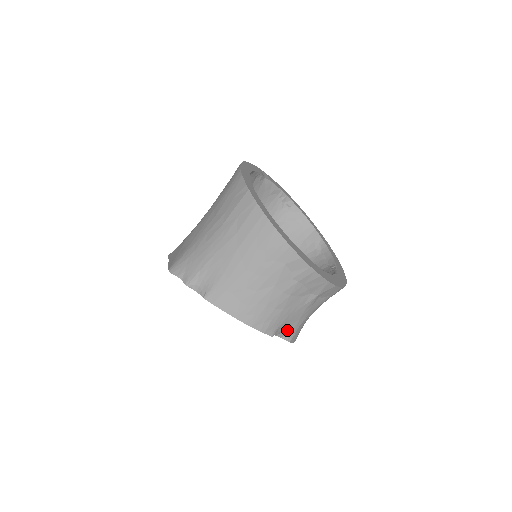
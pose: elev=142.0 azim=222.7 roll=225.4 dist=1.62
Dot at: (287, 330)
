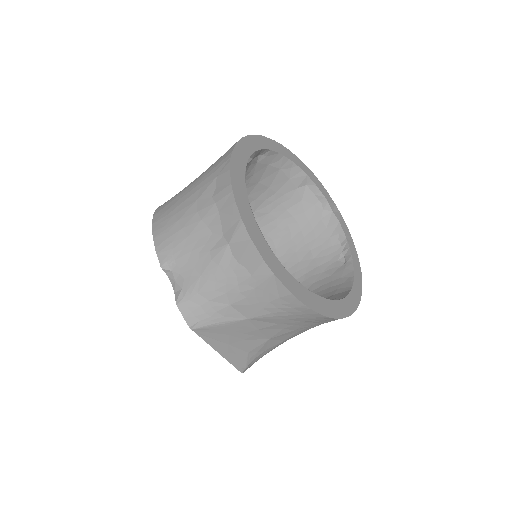
Dot at: (183, 282)
